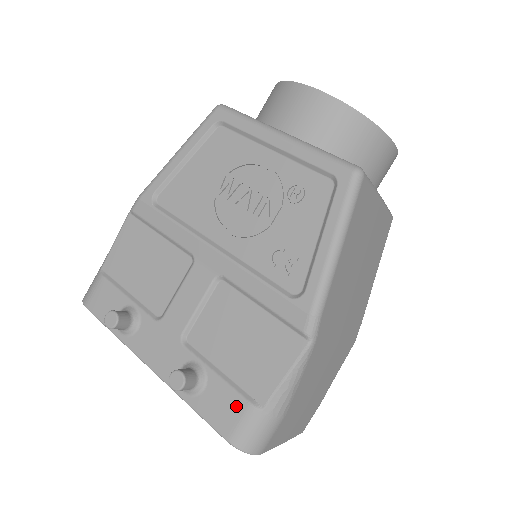
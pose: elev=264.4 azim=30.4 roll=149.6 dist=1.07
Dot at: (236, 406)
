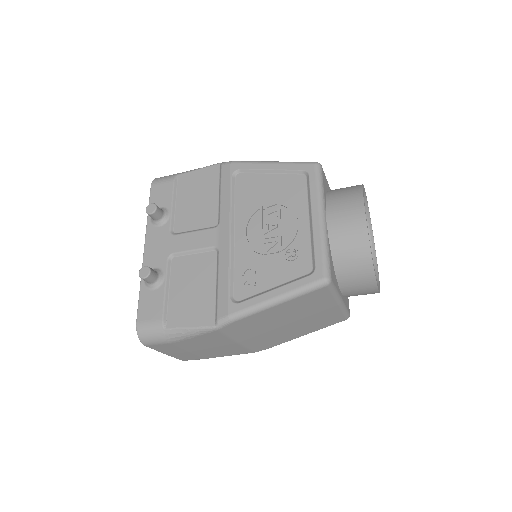
Dot at: (156, 313)
